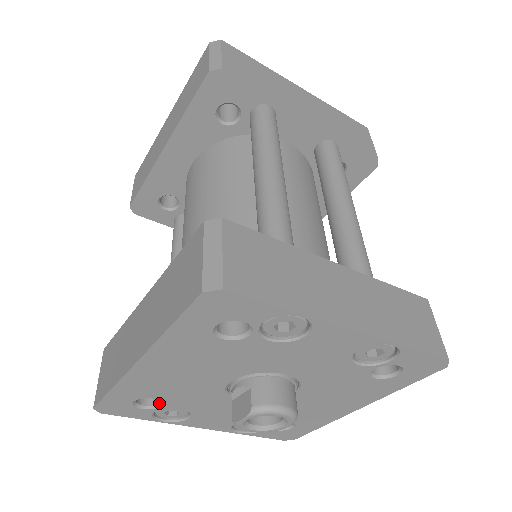
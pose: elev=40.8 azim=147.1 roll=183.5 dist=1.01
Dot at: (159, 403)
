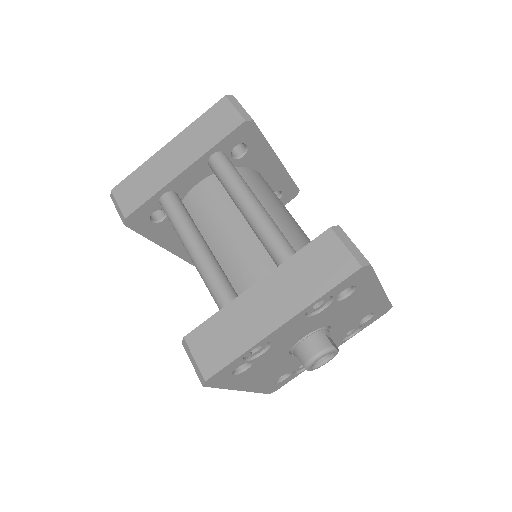
Dot at: occluded
